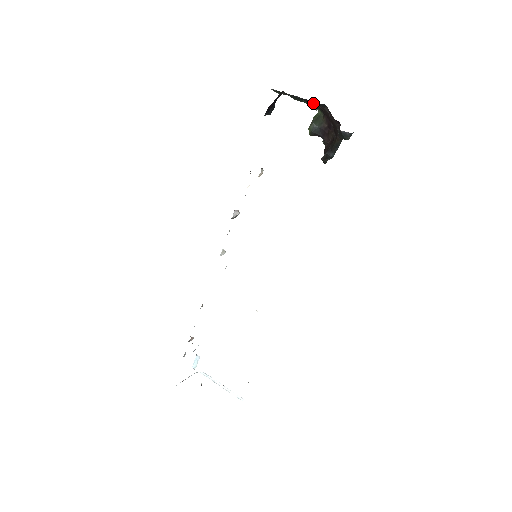
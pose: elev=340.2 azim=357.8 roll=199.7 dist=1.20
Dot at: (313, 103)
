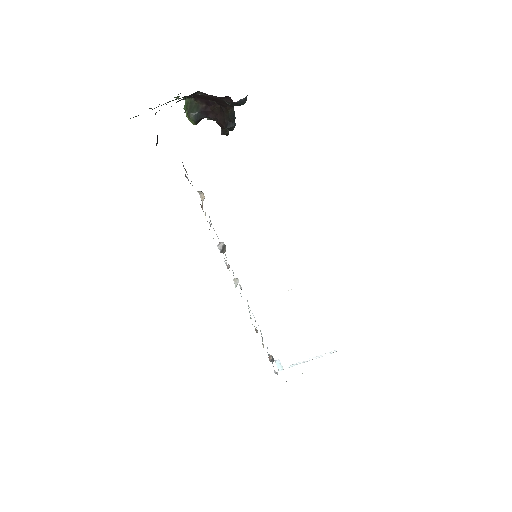
Dot at: occluded
